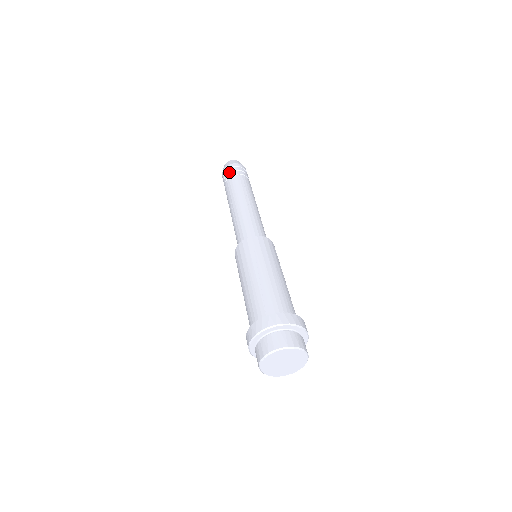
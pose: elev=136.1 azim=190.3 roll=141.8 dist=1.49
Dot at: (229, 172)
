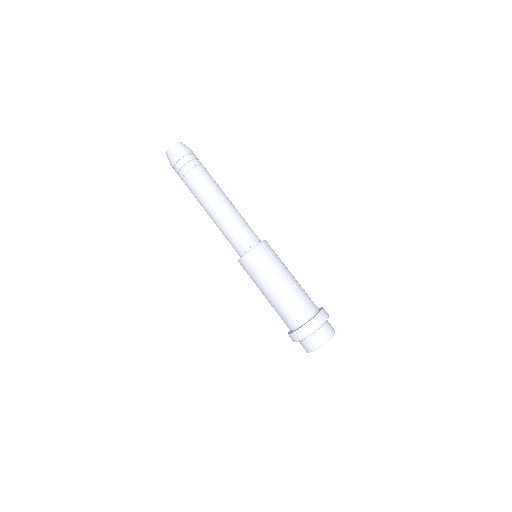
Dot at: (190, 160)
